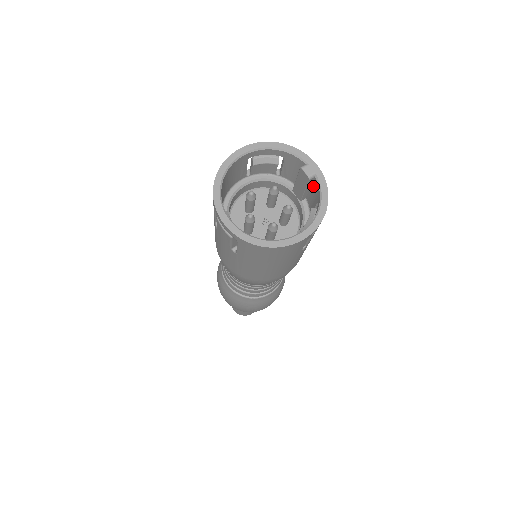
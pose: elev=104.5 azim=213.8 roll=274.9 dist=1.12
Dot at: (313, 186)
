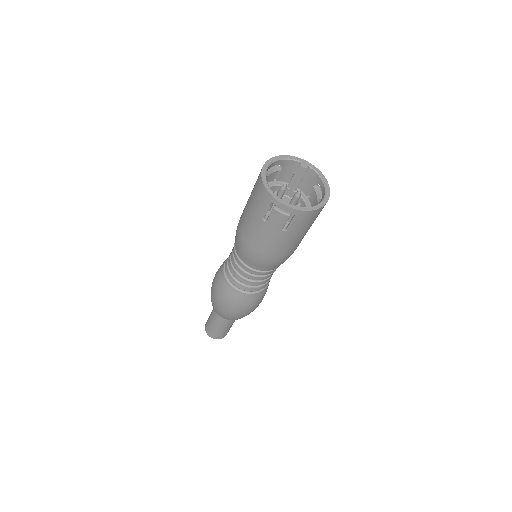
Dot at: (307, 175)
